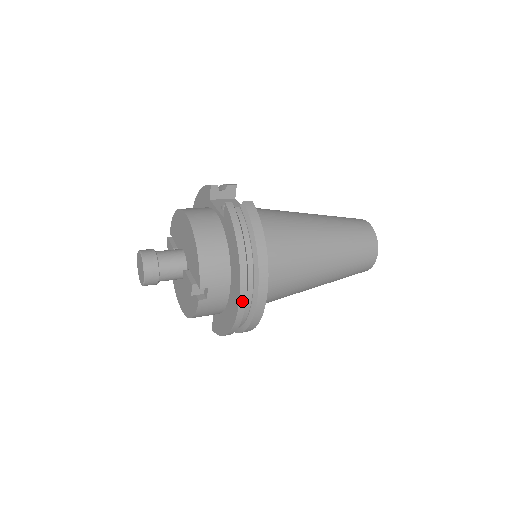
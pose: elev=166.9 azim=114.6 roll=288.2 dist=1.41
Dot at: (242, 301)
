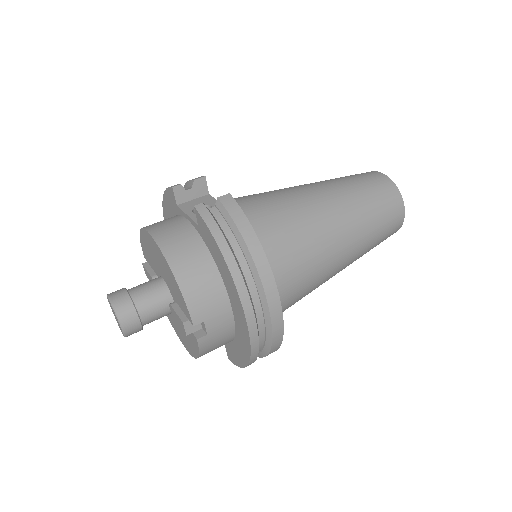
Dot at: (252, 327)
